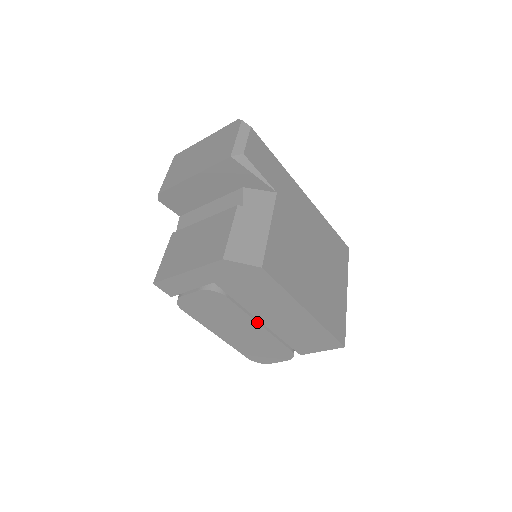
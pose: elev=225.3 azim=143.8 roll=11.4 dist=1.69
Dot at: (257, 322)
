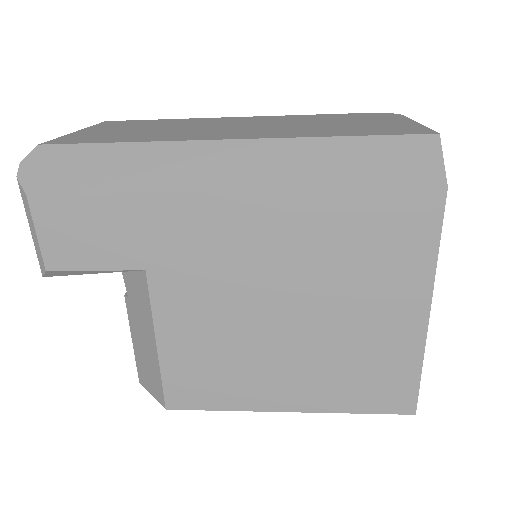
Dot at: occluded
